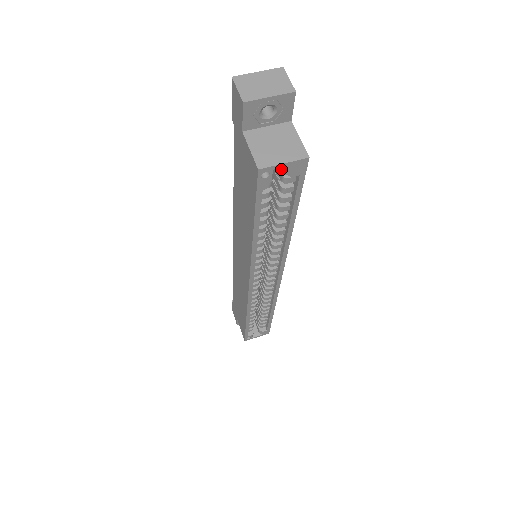
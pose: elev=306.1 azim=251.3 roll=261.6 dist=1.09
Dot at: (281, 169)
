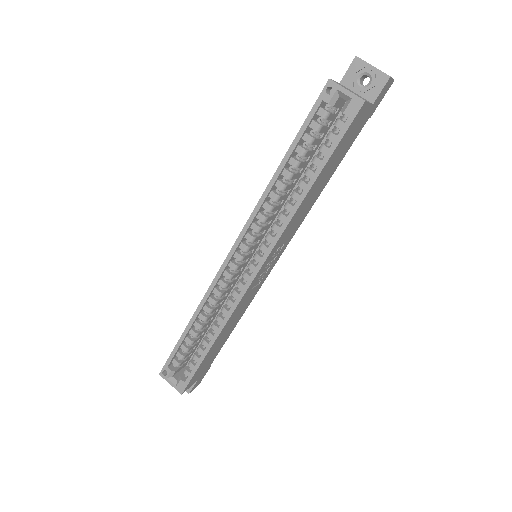
Dot at: (341, 117)
